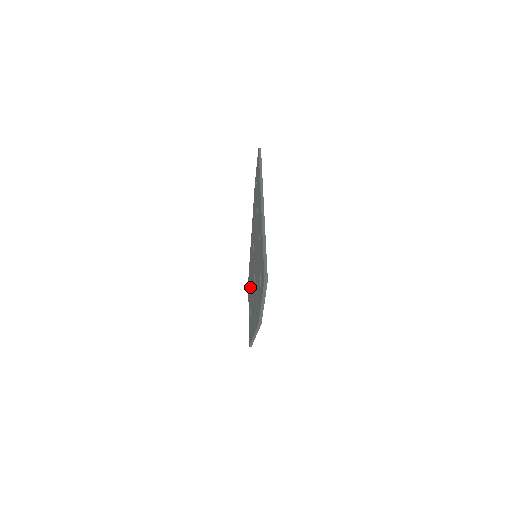
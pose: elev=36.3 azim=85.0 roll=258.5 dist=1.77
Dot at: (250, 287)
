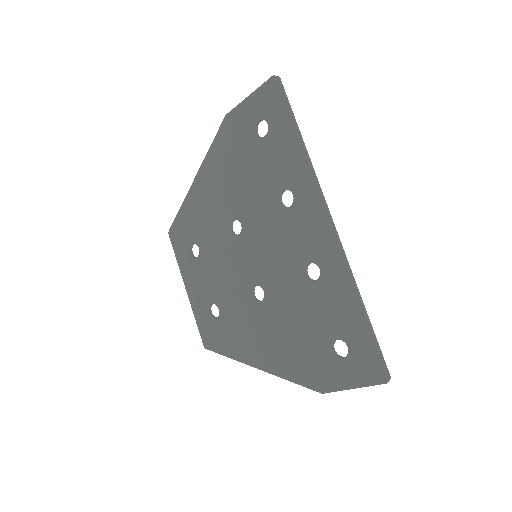
Dot at: (204, 269)
